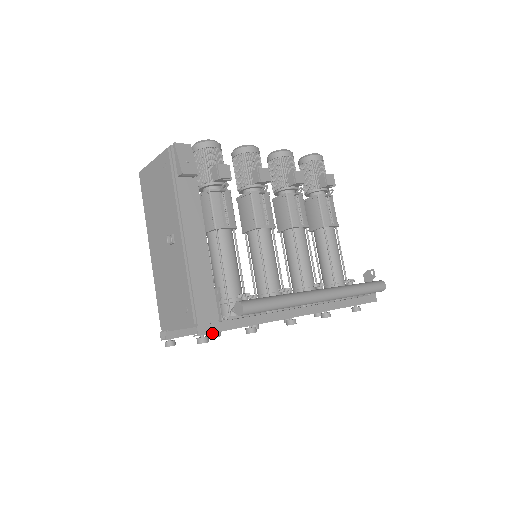
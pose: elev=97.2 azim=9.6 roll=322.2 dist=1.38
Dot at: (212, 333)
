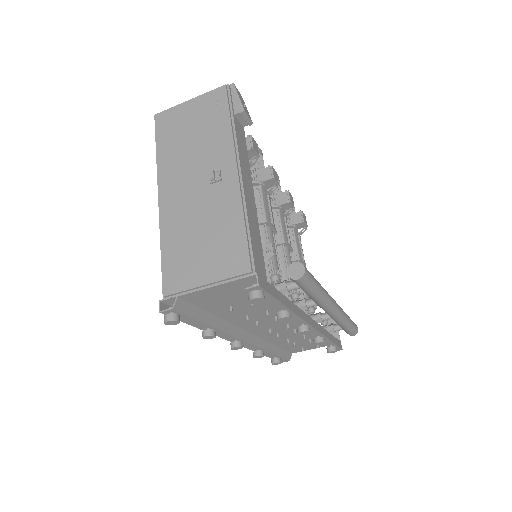
Dot at: (207, 330)
